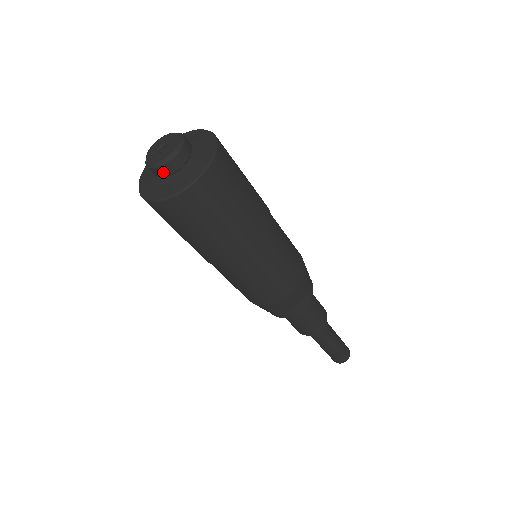
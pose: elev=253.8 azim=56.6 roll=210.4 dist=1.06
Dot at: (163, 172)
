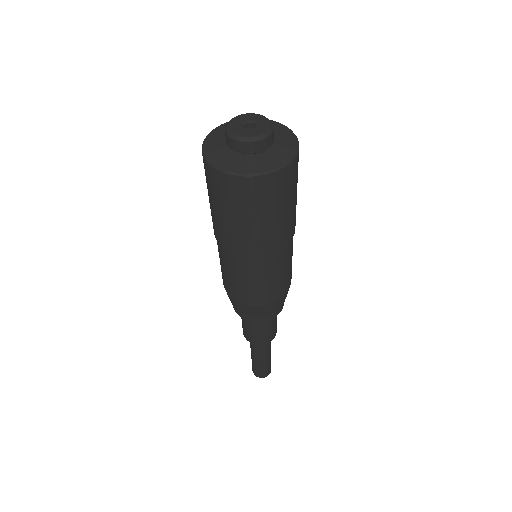
Dot at: (243, 148)
